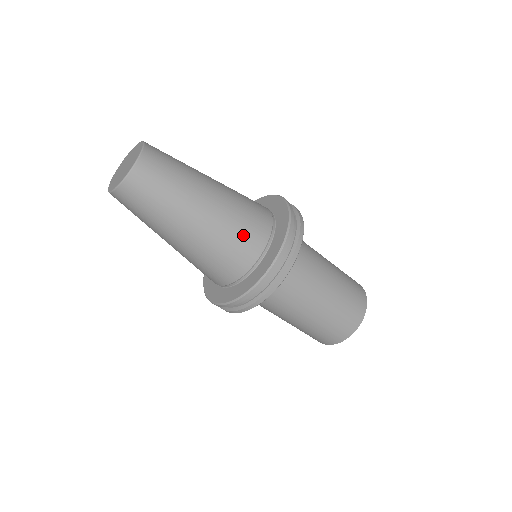
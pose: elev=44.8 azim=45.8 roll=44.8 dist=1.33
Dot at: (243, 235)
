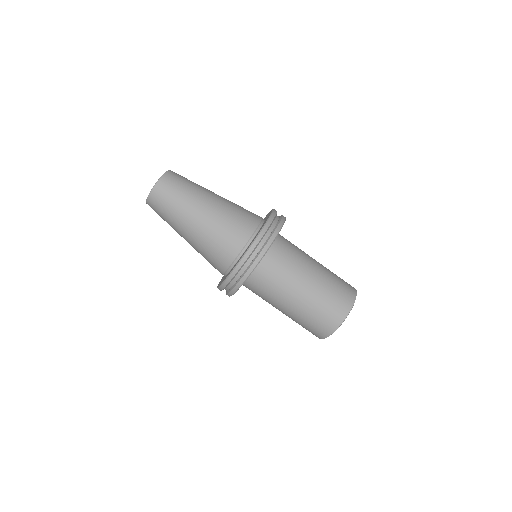
Dot at: (244, 211)
